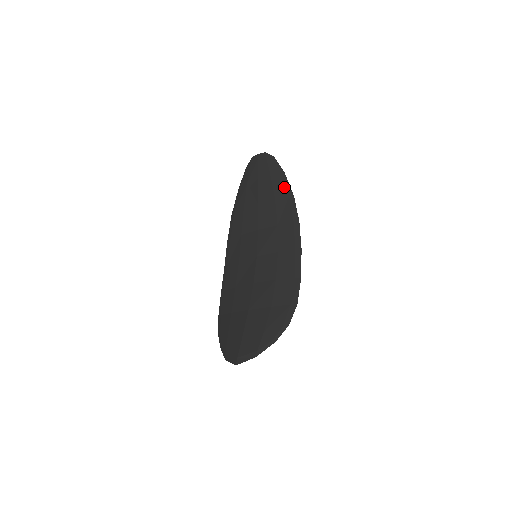
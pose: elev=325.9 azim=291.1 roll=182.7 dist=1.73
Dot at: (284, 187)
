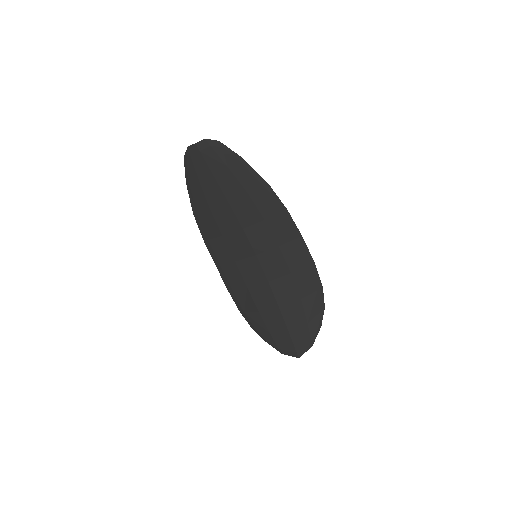
Dot at: (252, 177)
